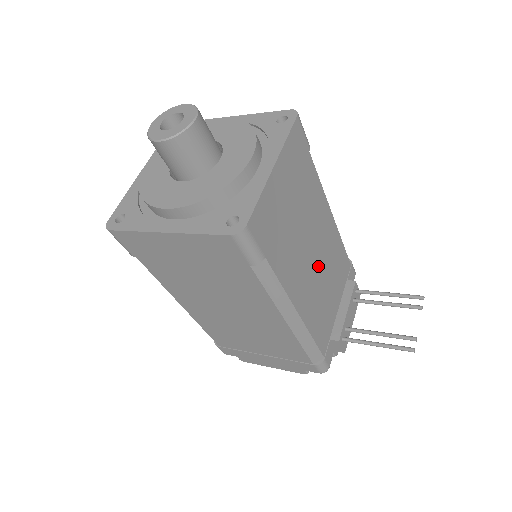
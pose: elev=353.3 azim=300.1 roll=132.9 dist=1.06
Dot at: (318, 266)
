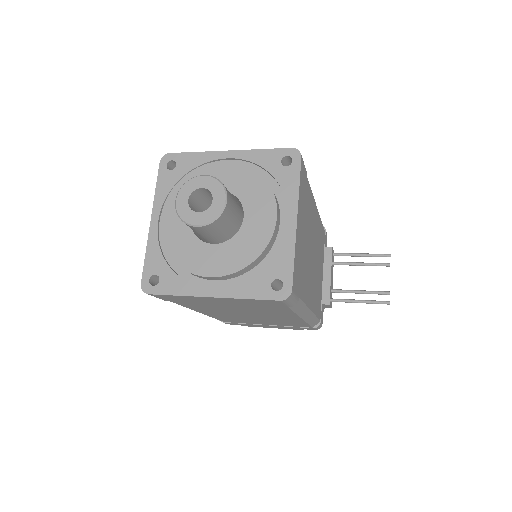
Dot at: (315, 260)
